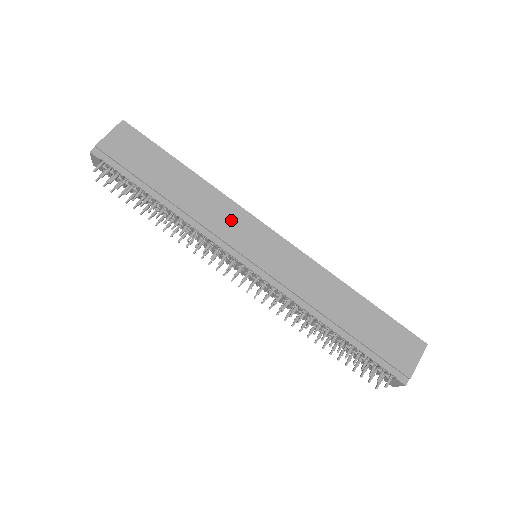
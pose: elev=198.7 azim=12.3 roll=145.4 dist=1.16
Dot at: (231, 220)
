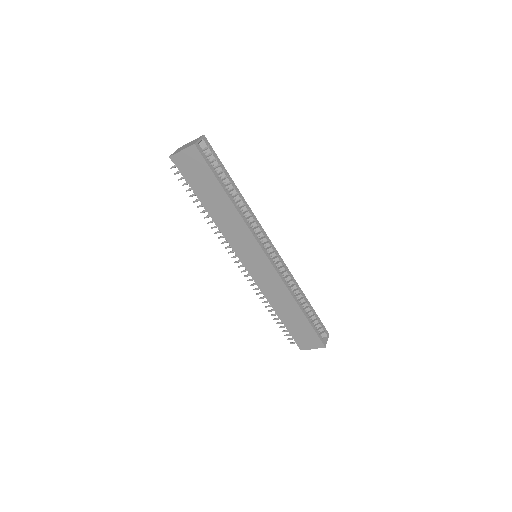
Dot at: (243, 239)
